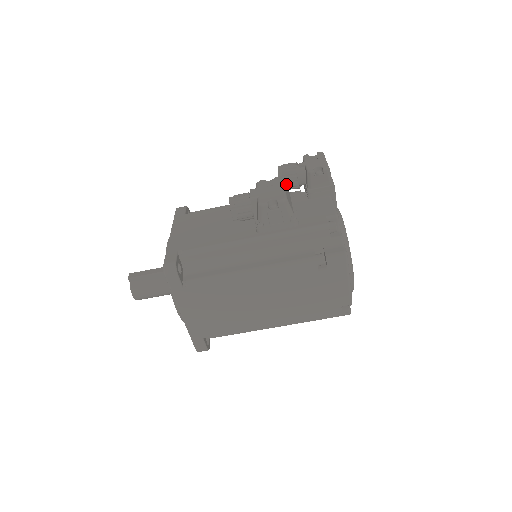
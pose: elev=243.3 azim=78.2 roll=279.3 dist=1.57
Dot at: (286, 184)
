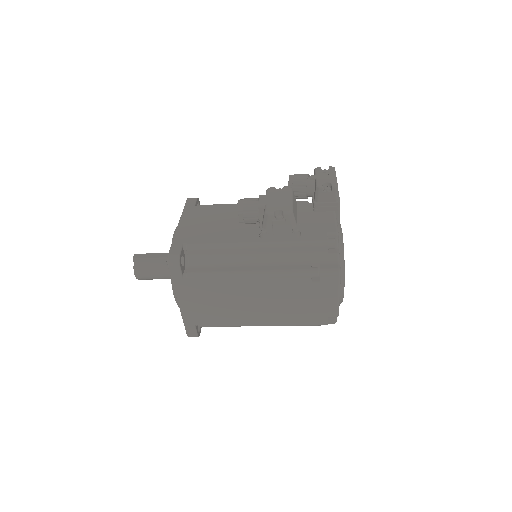
Dot at: (295, 193)
